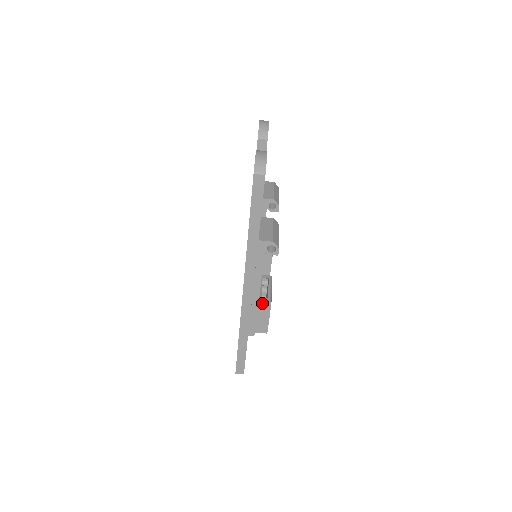
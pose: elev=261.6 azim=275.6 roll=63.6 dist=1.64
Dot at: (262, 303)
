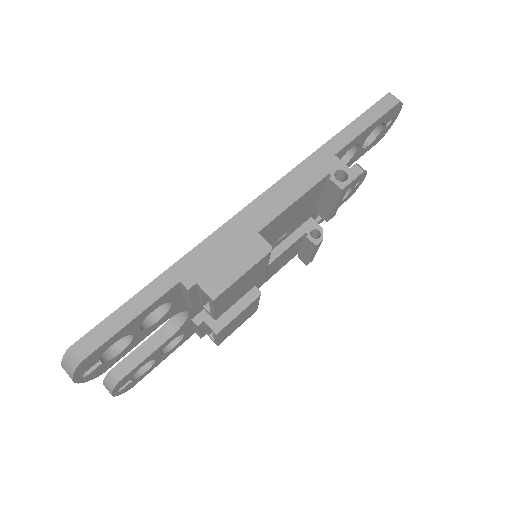
Dot at: (258, 240)
